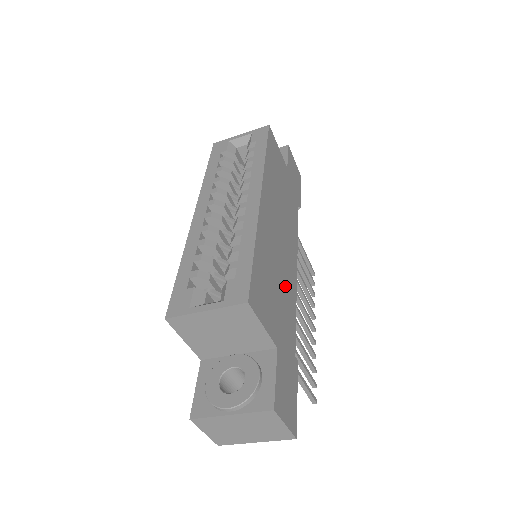
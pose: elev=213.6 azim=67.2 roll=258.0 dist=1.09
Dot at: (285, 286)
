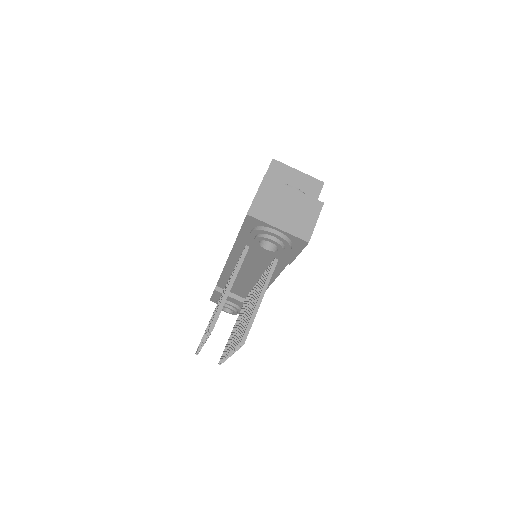
Dot at: occluded
